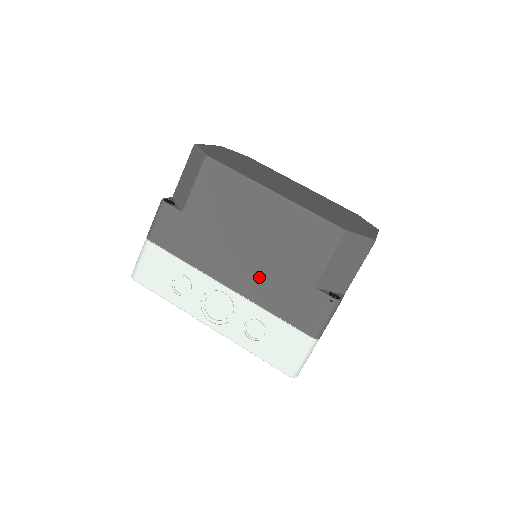
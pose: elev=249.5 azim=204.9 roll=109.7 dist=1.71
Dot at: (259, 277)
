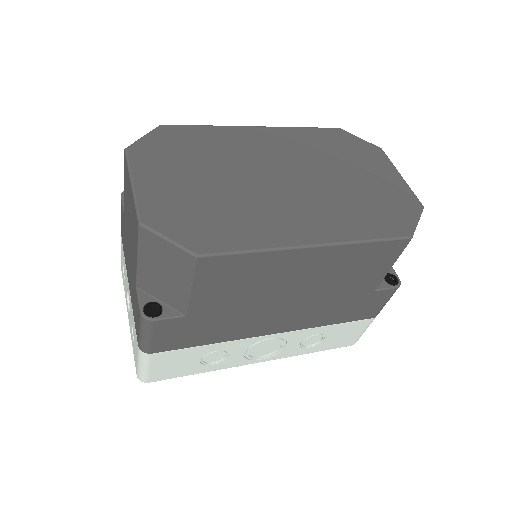
Dot at: (310, 312)
